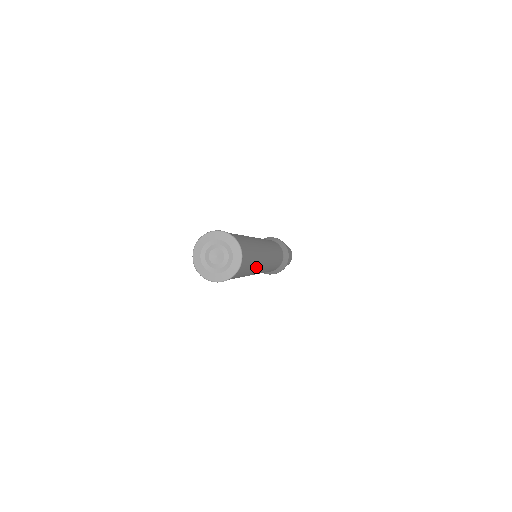
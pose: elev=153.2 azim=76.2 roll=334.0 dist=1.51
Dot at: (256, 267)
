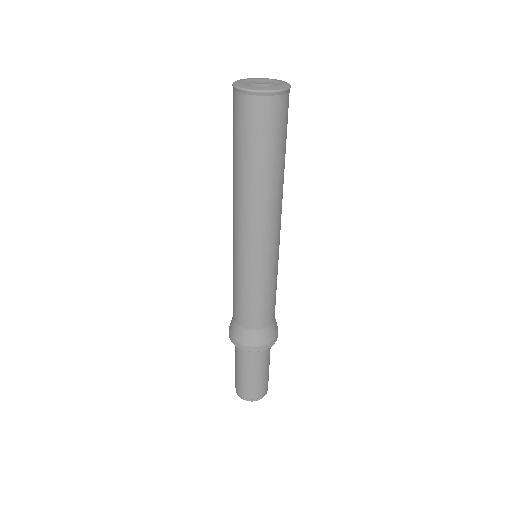
Dot at: (282, 180)
